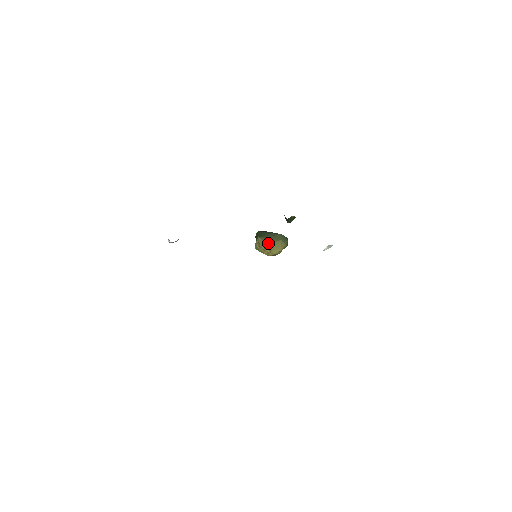
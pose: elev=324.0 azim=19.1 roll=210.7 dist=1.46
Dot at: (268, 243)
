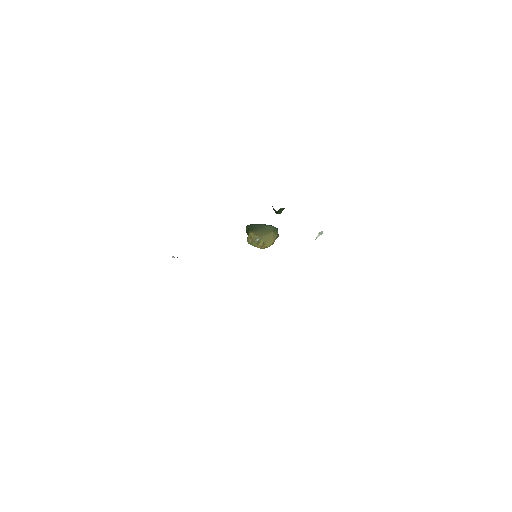
Dot at: (261, 237)
